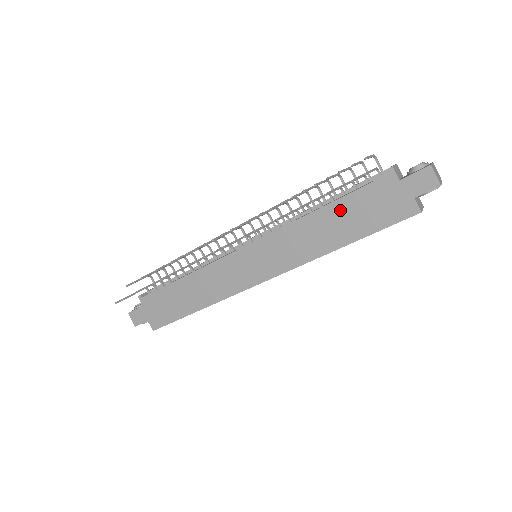
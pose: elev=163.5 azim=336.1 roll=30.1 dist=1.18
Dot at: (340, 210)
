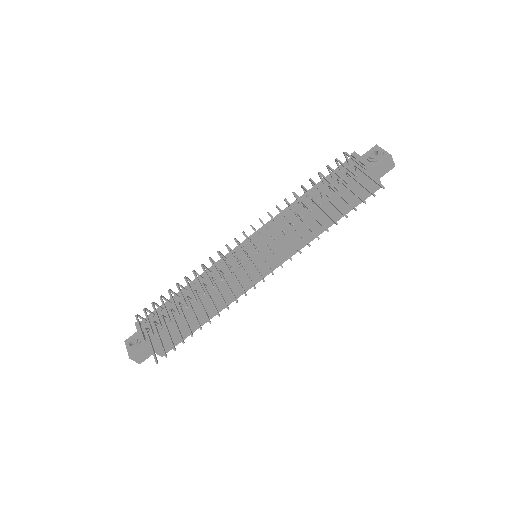
Dot at: occluded
